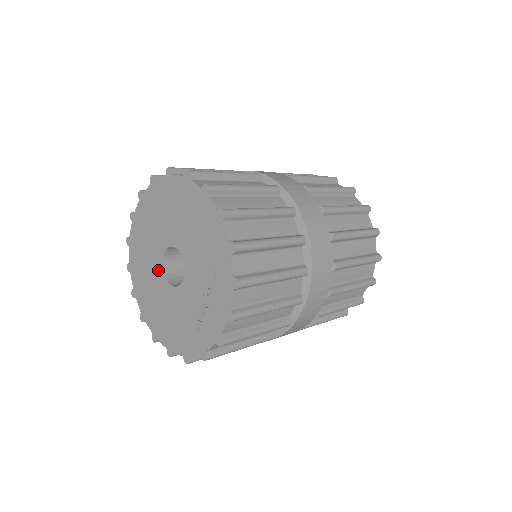
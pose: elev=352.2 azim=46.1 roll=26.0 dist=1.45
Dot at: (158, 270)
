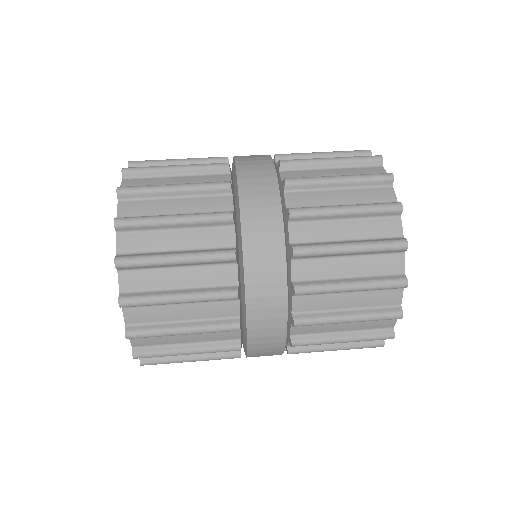
Dot at: occluded
